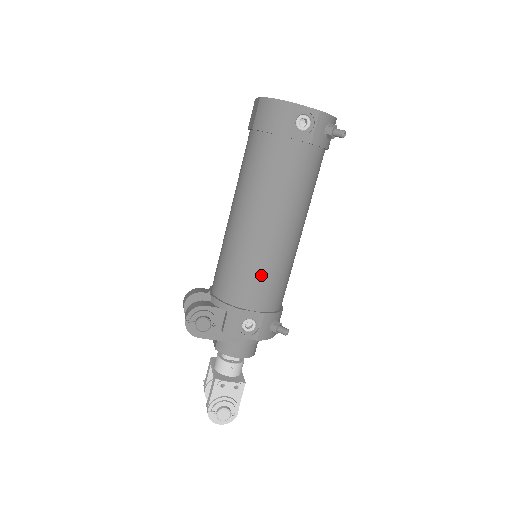
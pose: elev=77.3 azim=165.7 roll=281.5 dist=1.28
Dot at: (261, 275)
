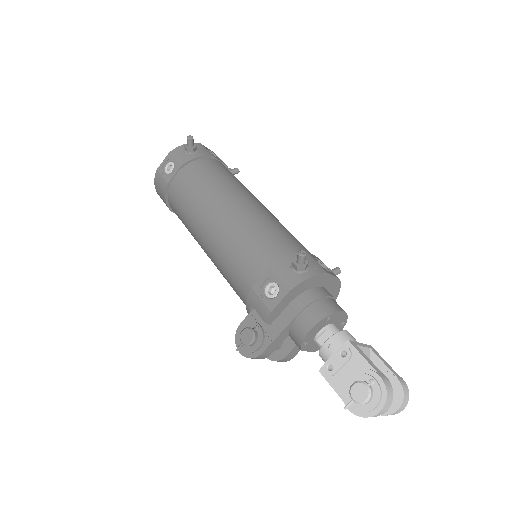
Dot at: (237, 252)
